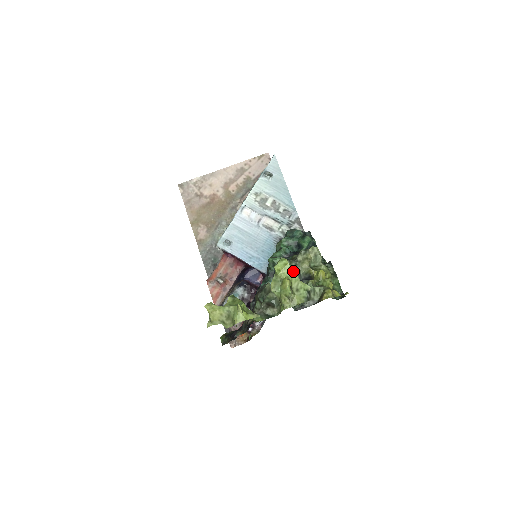
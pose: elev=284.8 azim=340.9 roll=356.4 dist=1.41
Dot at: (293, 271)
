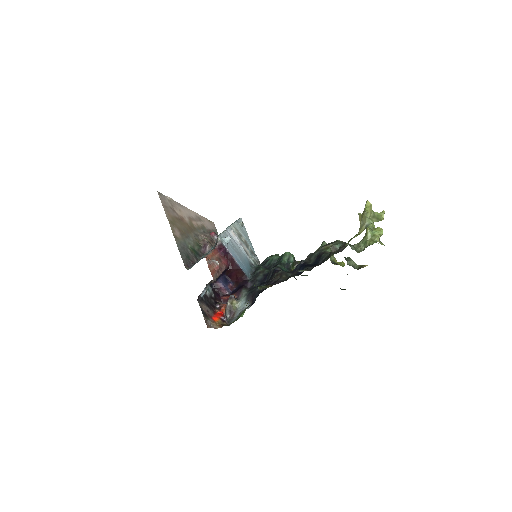
Dot at: occluded
